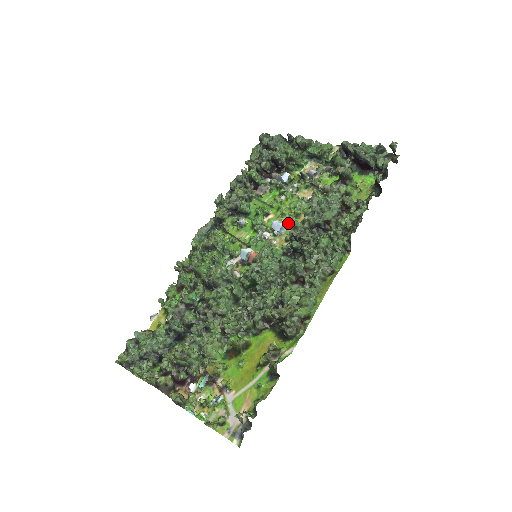
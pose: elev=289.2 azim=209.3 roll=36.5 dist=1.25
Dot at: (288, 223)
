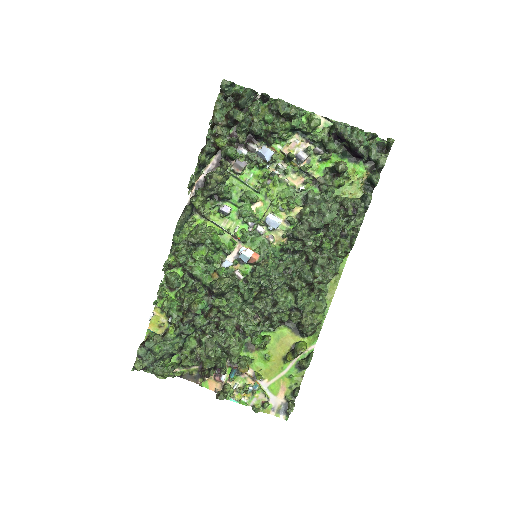
Dot at: (281, 216)
